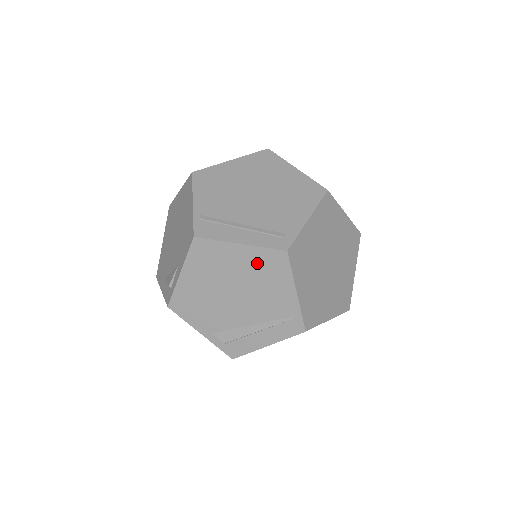
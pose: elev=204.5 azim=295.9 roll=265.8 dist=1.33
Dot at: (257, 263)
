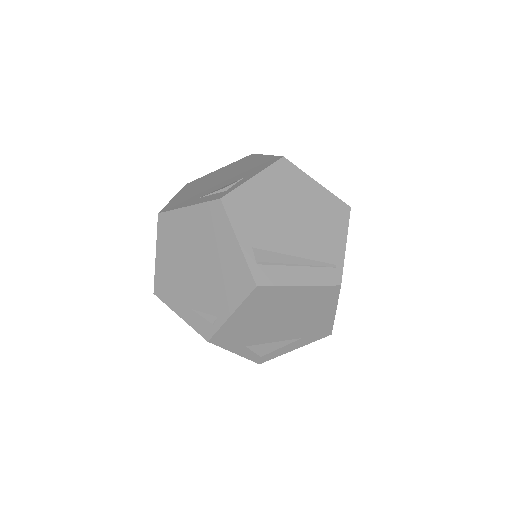
Dot at: (324, 204)
